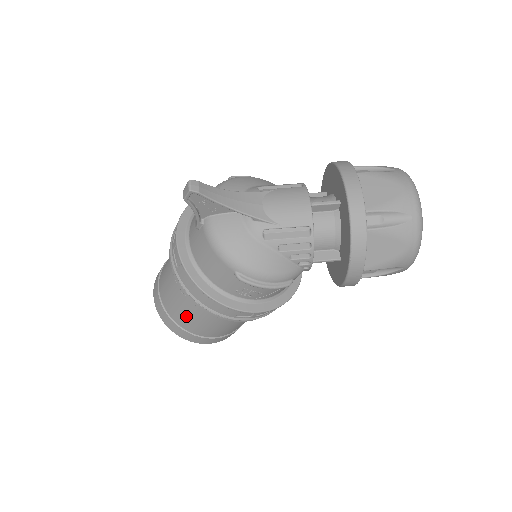
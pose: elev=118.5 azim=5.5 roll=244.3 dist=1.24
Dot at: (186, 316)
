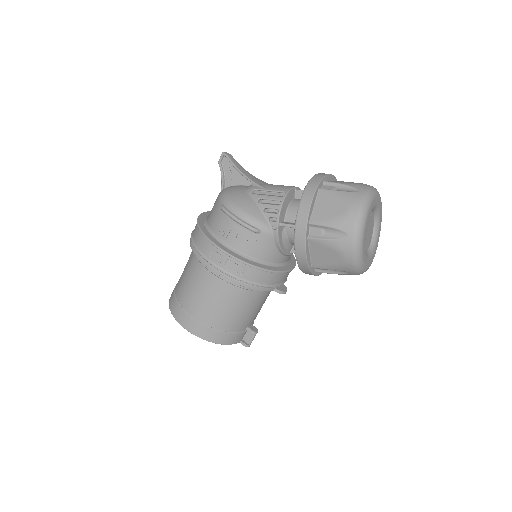
Dot at: (183, 280)
